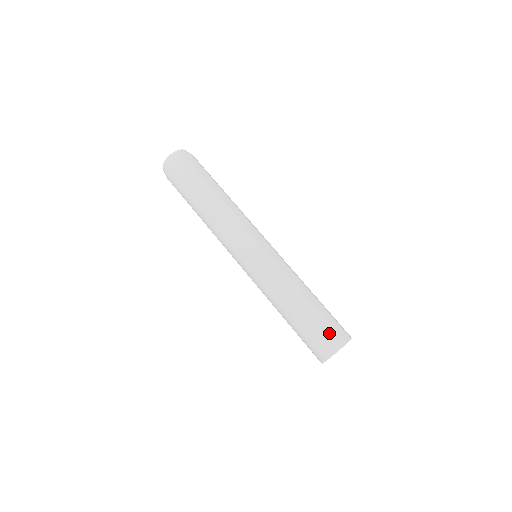
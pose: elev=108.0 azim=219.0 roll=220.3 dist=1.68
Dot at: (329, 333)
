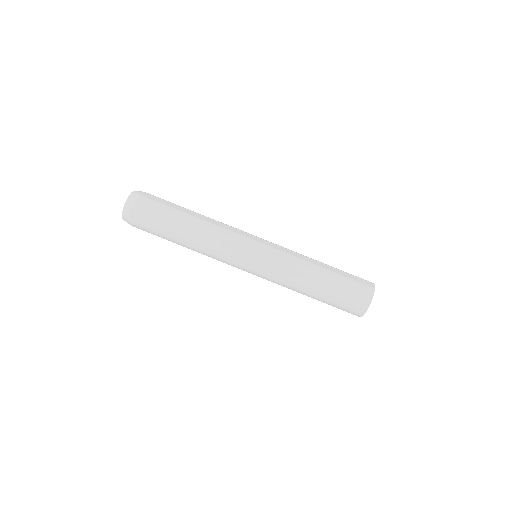
Dot at: (358, 287)
